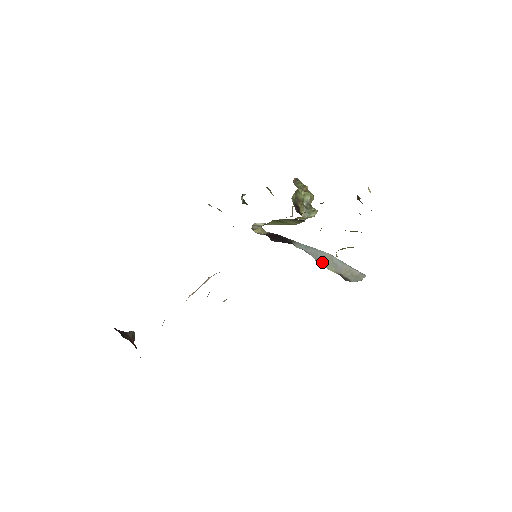
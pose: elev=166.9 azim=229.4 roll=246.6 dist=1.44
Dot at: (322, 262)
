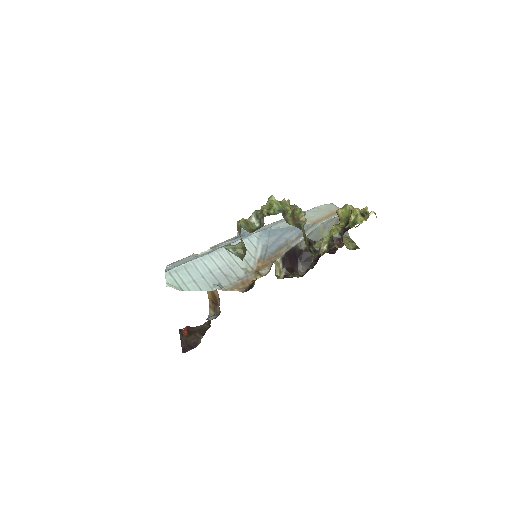
Dot at: (321, 237)
